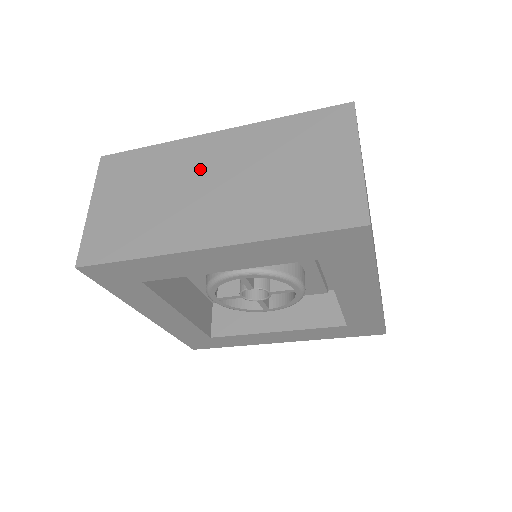
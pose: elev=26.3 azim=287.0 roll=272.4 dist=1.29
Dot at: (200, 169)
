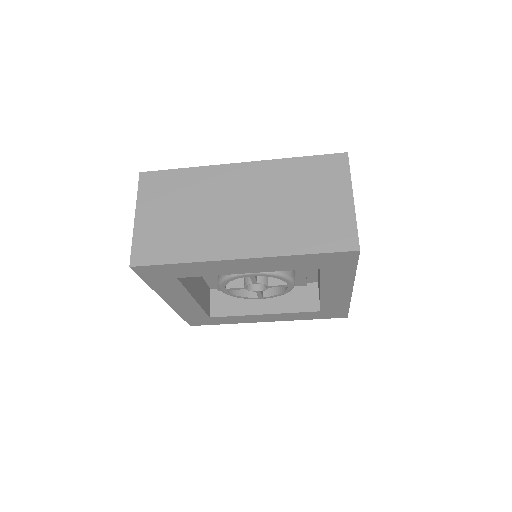
Dot at: (229, 194)
